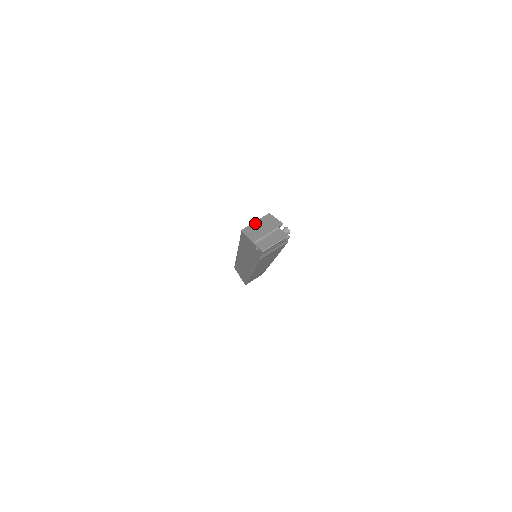
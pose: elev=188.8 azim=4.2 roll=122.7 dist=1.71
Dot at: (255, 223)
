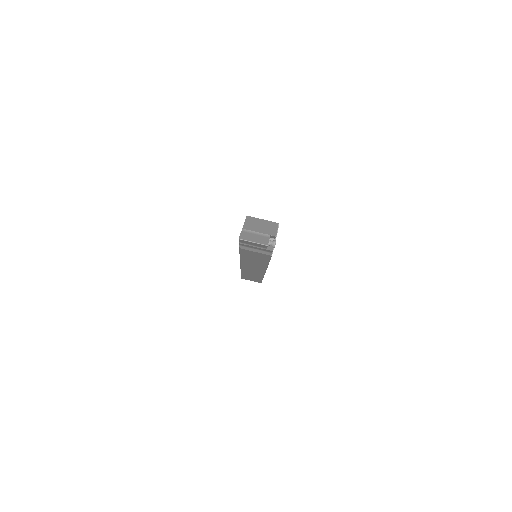
Dot at: (261, 220)
